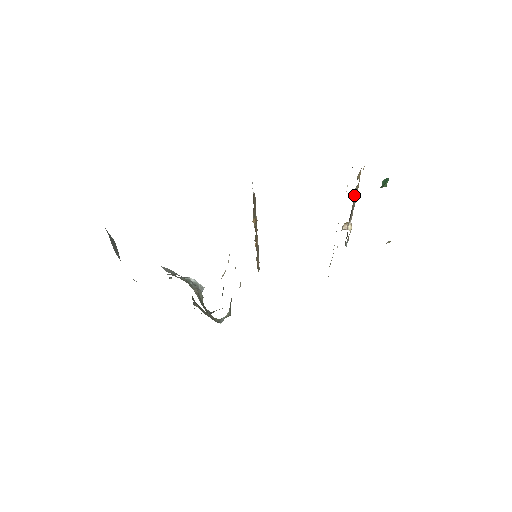
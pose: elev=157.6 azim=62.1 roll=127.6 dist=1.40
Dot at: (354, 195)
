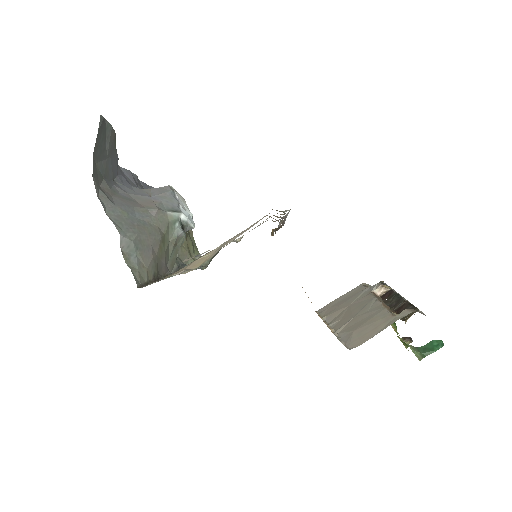
Dot at: (402, 300)
